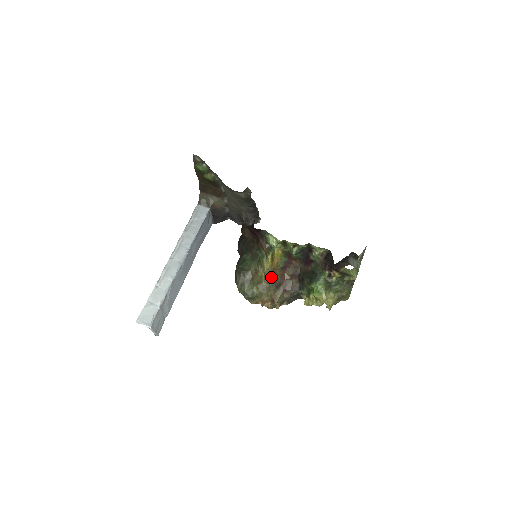
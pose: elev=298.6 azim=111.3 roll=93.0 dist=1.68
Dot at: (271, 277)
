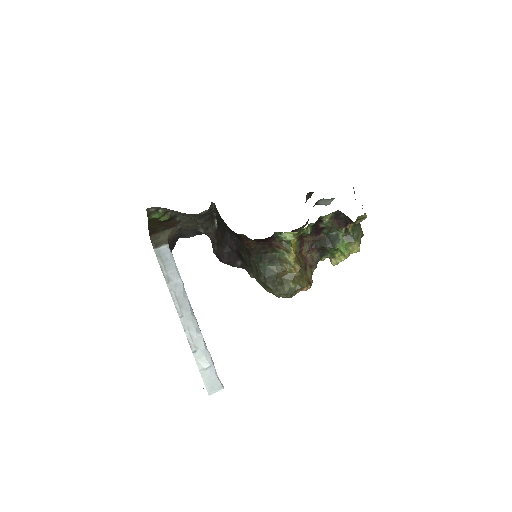
Dot at: (300, 266)
